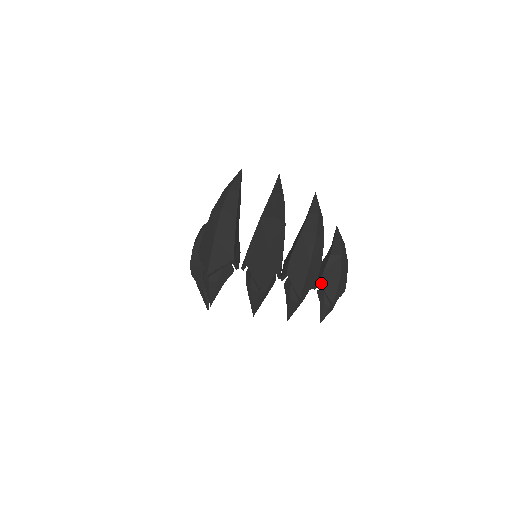
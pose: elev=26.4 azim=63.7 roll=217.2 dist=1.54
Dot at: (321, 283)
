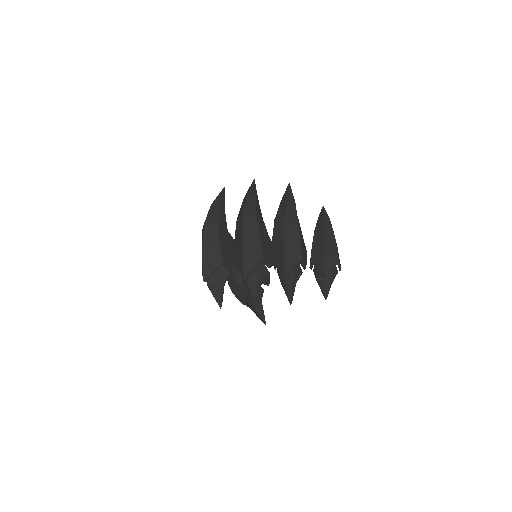
Dot at: (311, 261)
